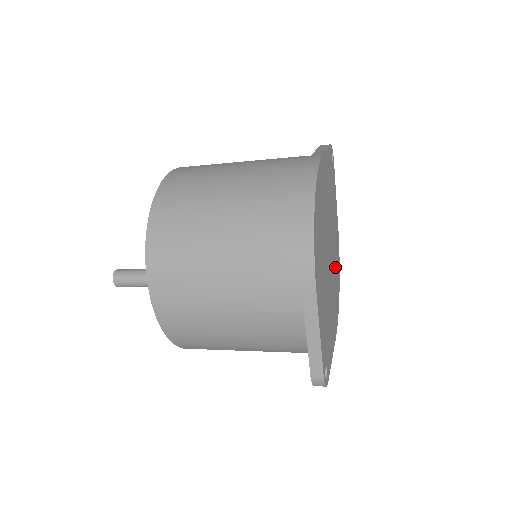
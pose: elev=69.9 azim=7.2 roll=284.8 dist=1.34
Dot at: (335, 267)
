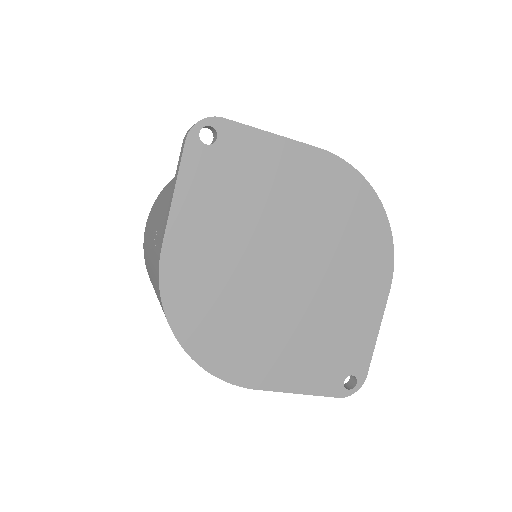
Dot at: (335, 228)
